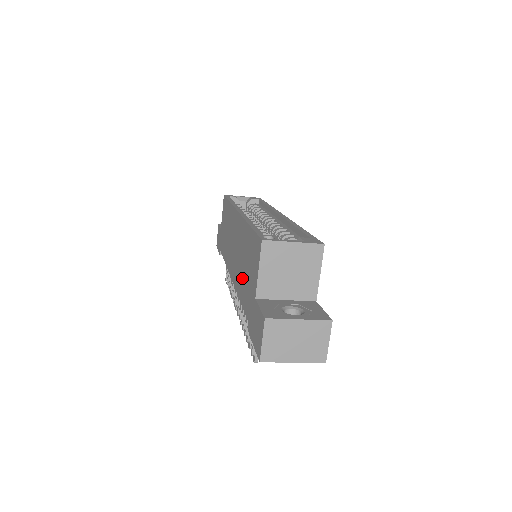
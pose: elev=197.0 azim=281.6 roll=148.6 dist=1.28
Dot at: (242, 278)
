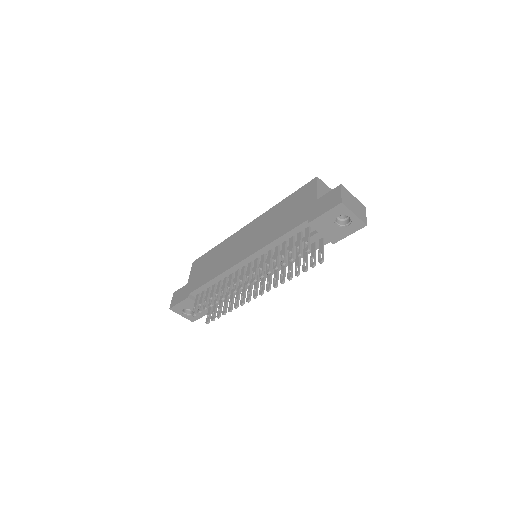
Dot at: (279, 226)
